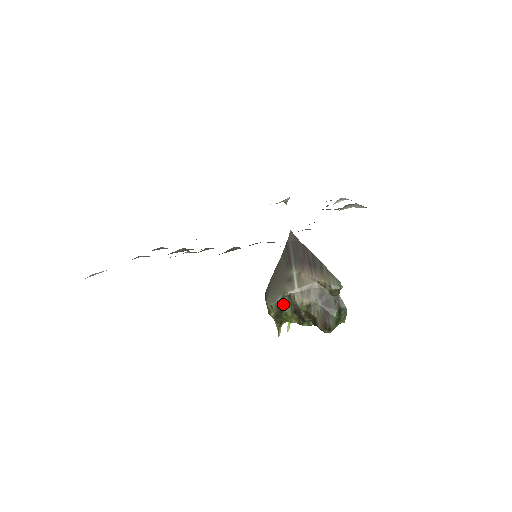
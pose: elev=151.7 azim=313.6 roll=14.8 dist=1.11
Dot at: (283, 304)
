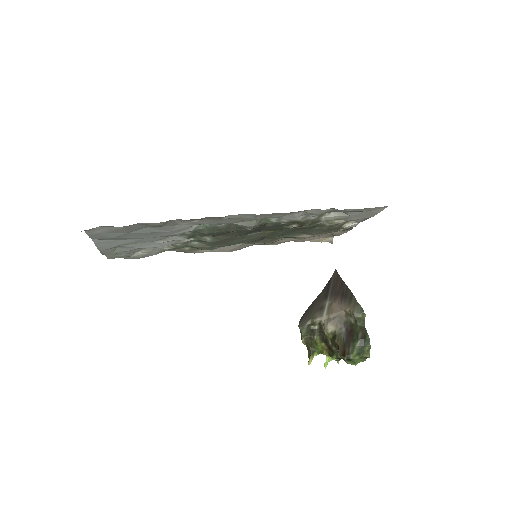
Dot at: (314, 332)
